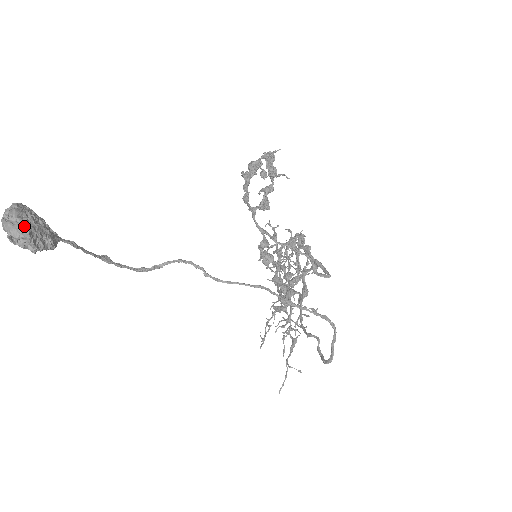
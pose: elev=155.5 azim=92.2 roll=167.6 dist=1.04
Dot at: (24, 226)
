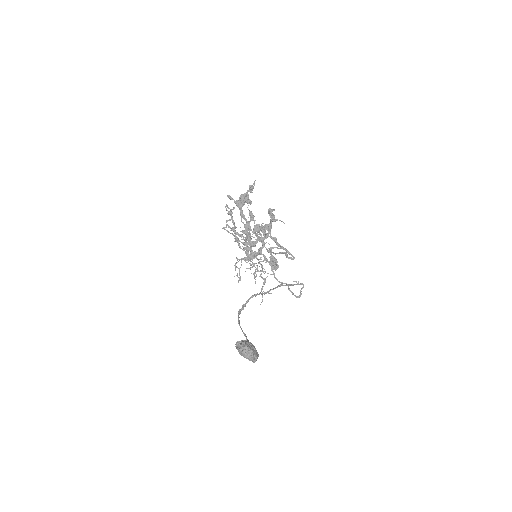
Dot at: (257, 355)
